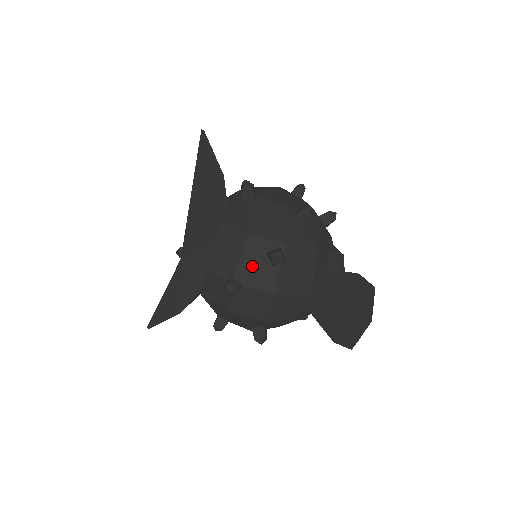
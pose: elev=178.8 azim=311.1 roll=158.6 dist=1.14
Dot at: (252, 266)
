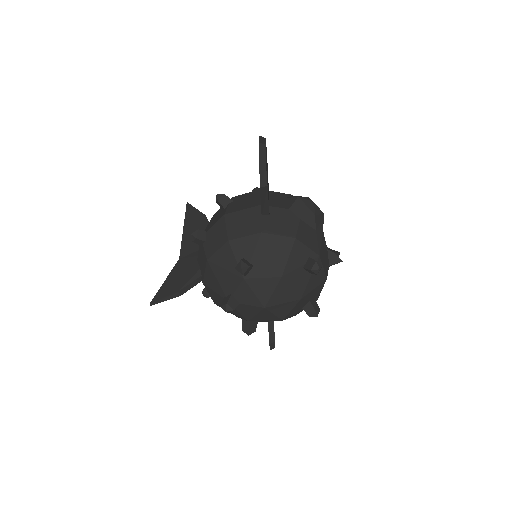
Dot at: (213, 221)
